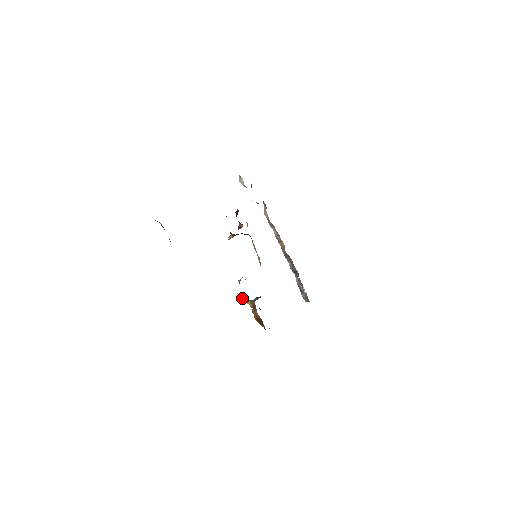
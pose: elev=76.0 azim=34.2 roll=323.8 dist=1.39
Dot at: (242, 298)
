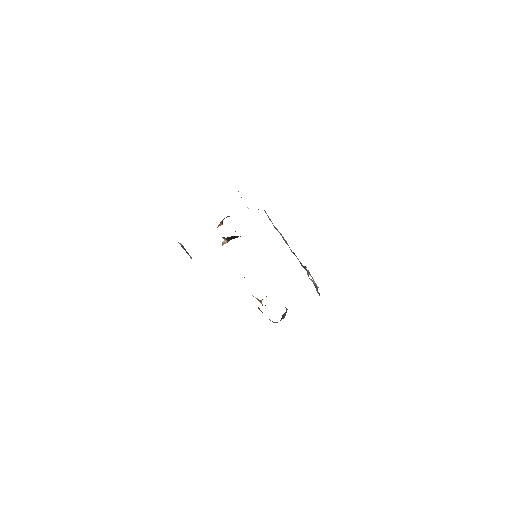
Dot at: (257, 299)
